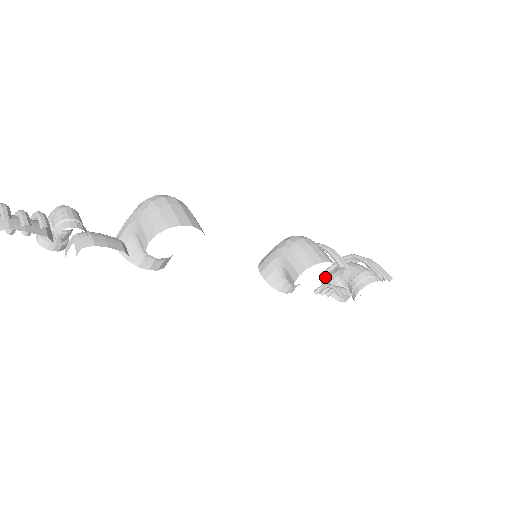
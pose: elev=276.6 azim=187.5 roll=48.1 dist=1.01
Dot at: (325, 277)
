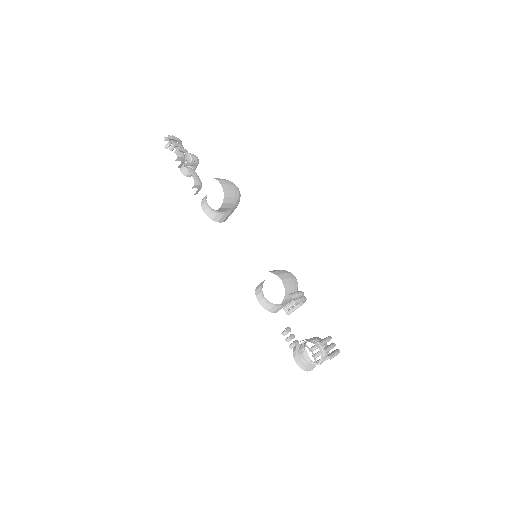
Dot at: (306, 345)
